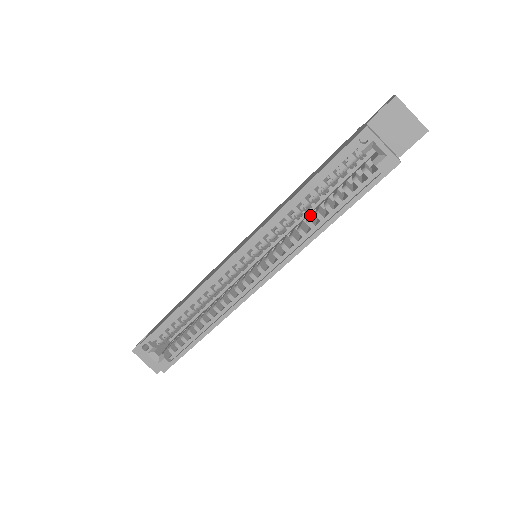
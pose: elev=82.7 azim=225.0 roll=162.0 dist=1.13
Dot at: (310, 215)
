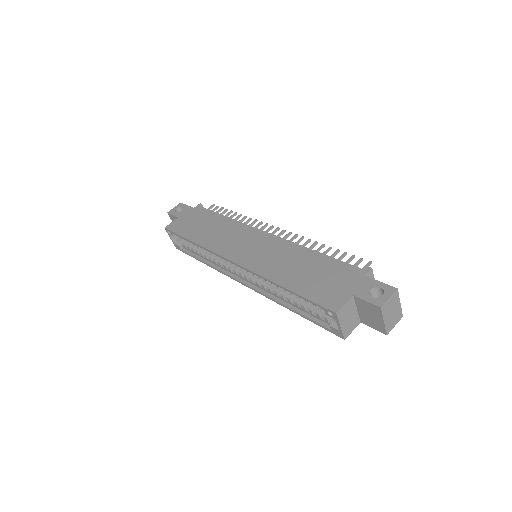
Dot at: occluded
